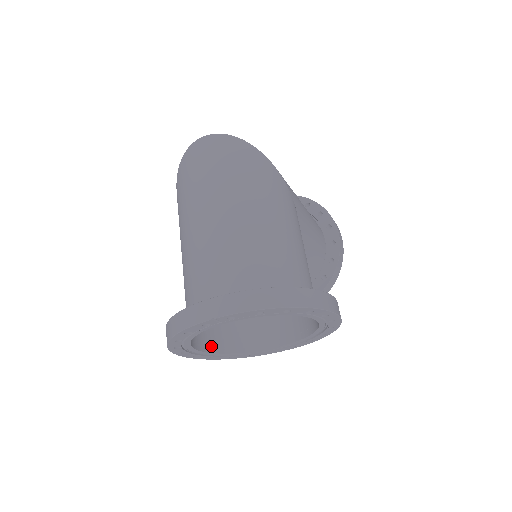
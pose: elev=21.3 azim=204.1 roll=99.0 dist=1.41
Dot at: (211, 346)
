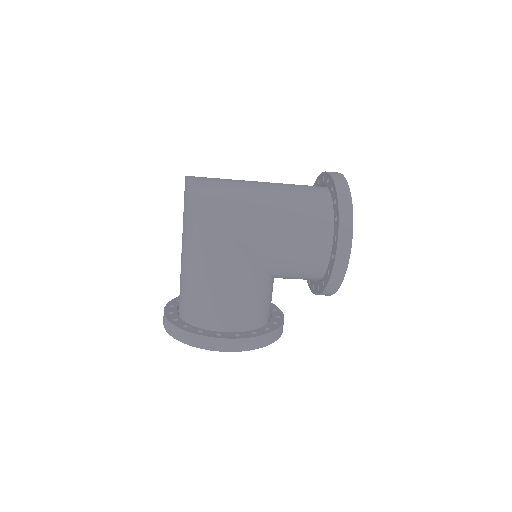
Dot at: occluded
